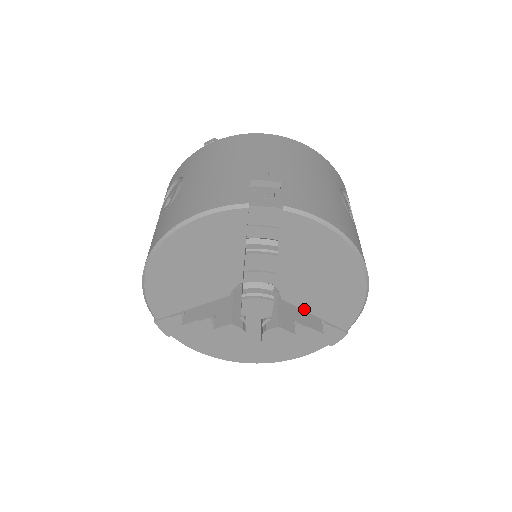
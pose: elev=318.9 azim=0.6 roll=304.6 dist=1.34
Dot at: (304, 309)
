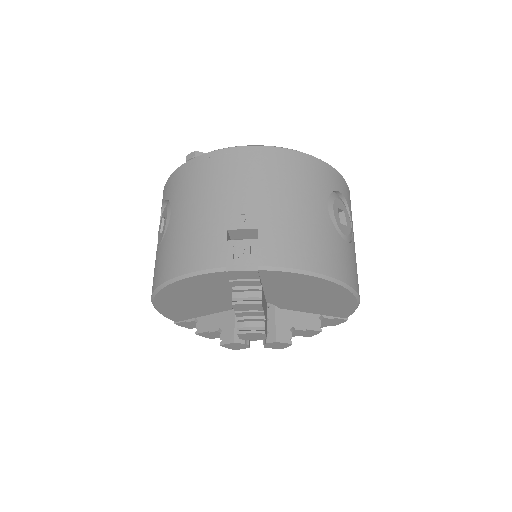
Dot at: (302, 311)
